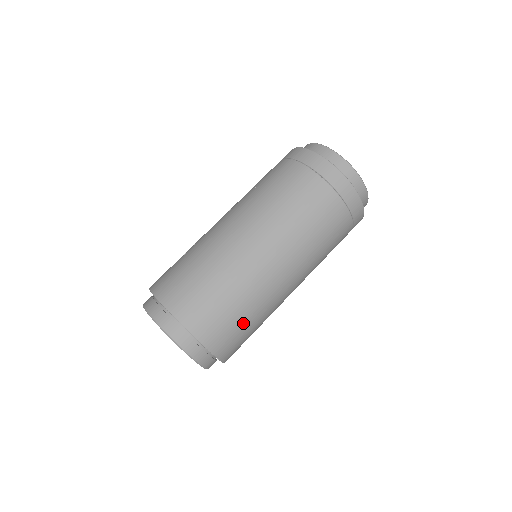
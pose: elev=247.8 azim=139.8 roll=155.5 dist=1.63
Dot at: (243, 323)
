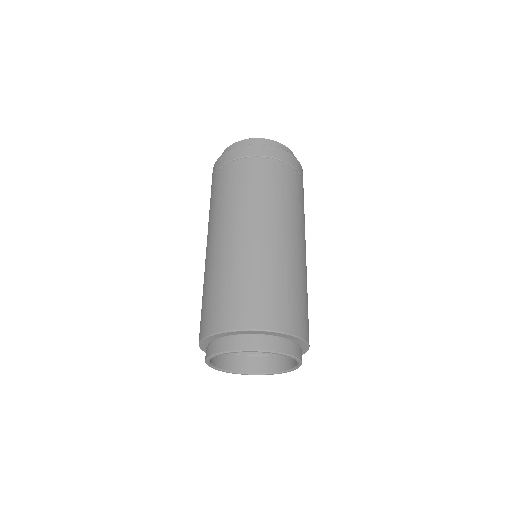
Dot at: (280, 290)
